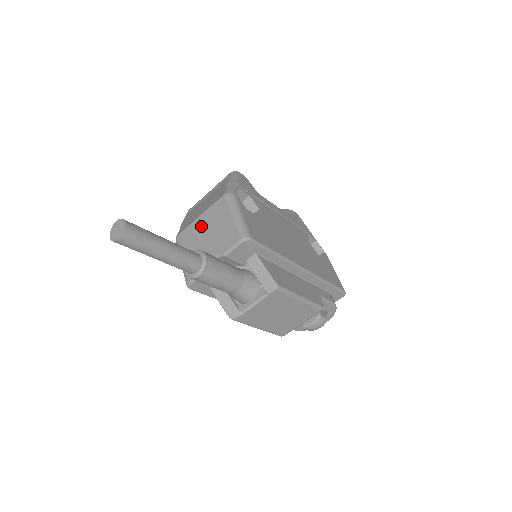
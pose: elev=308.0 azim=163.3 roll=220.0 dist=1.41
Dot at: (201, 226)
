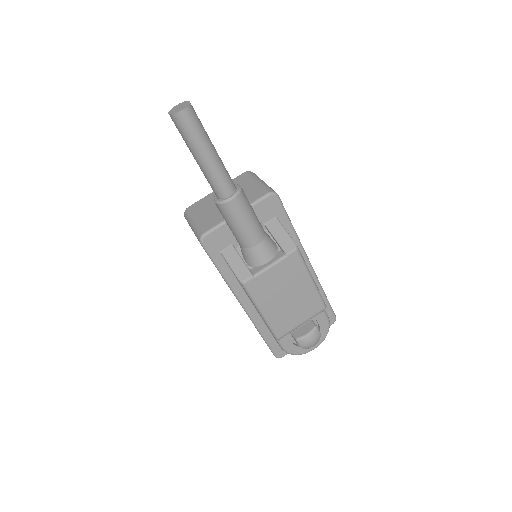
Dot at: occluded
